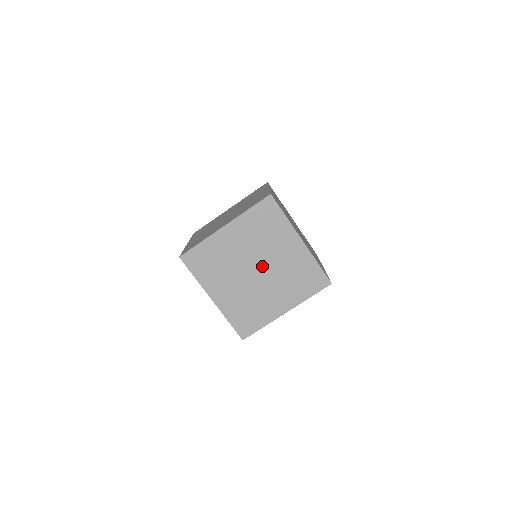
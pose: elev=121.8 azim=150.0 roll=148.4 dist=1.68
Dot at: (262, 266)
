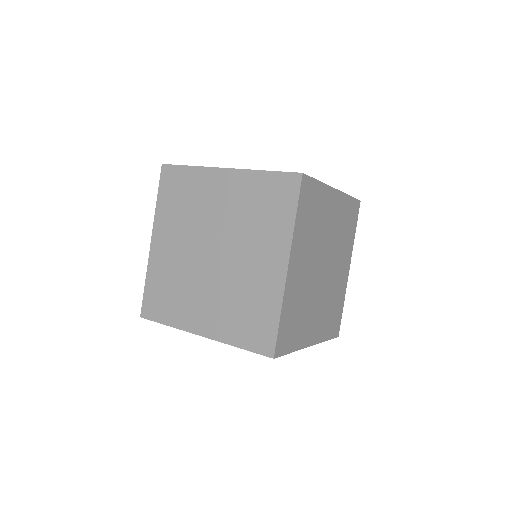
Dot at: (222, 254)
